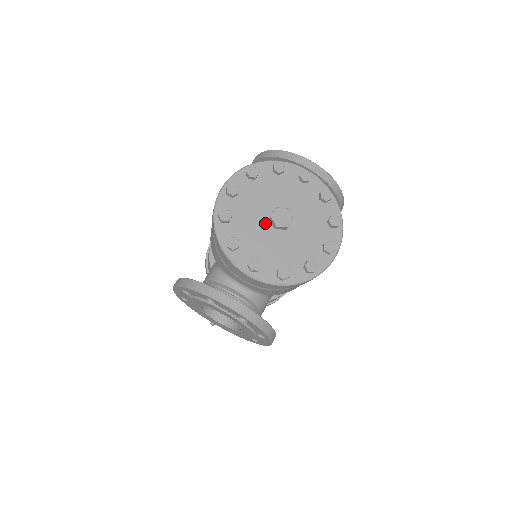
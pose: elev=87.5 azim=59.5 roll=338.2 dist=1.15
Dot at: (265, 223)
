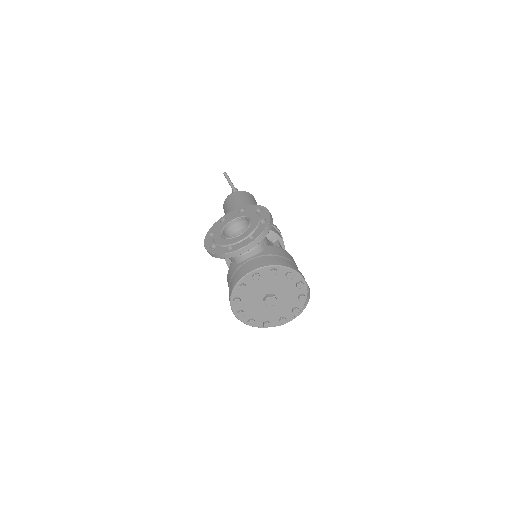
Dot at: (266, 306)
